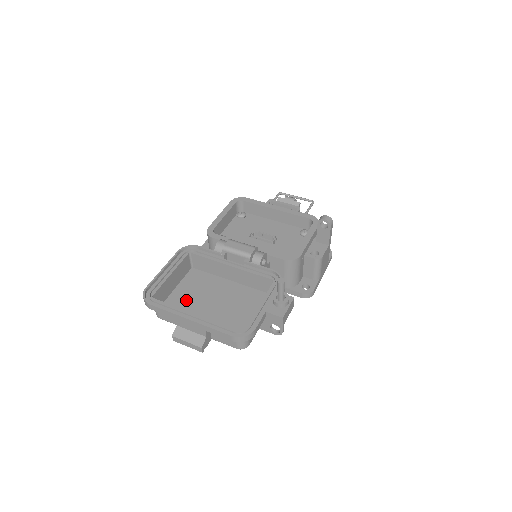
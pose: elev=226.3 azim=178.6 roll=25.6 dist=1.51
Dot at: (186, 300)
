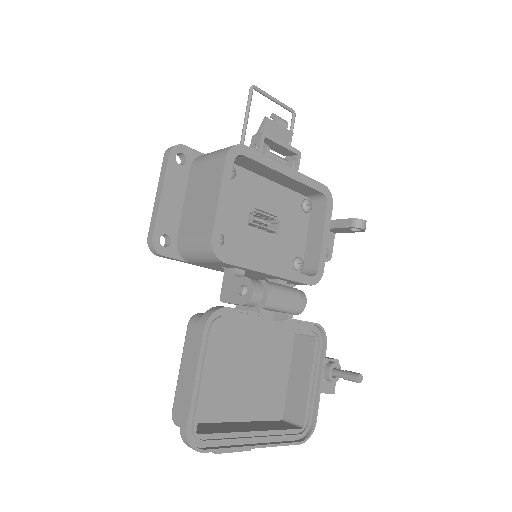
Dot at: (208, 384)
